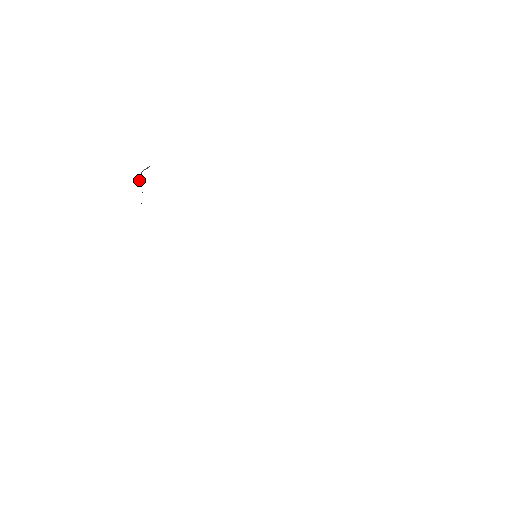
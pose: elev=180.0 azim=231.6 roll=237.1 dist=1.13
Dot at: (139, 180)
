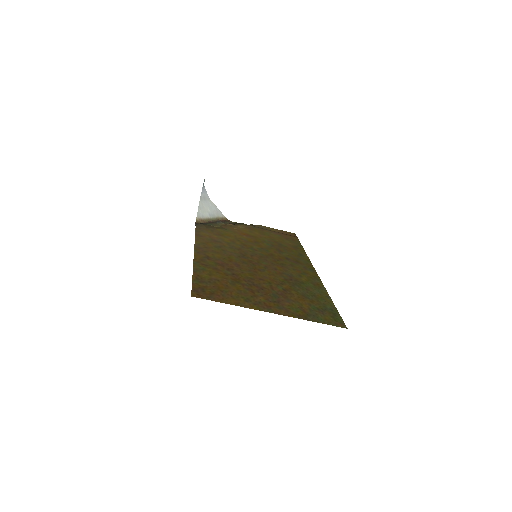
Dot at: (205, 193)
